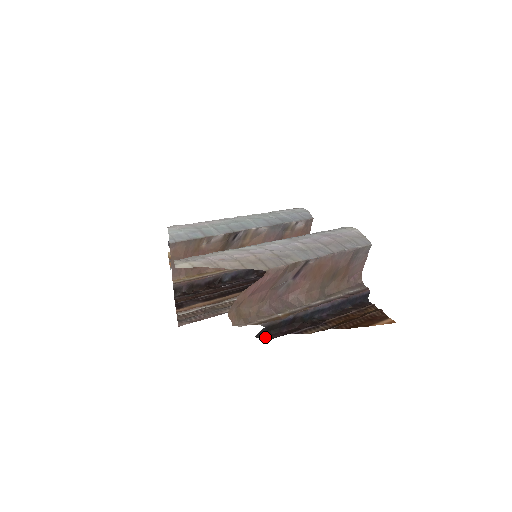
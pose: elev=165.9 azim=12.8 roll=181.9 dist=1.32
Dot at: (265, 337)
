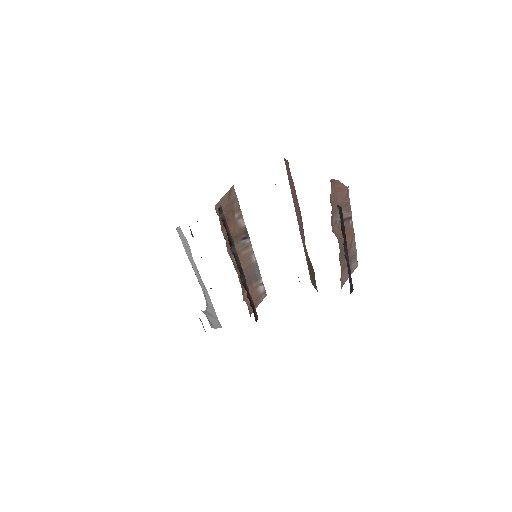
Dot at: (340, 212)
